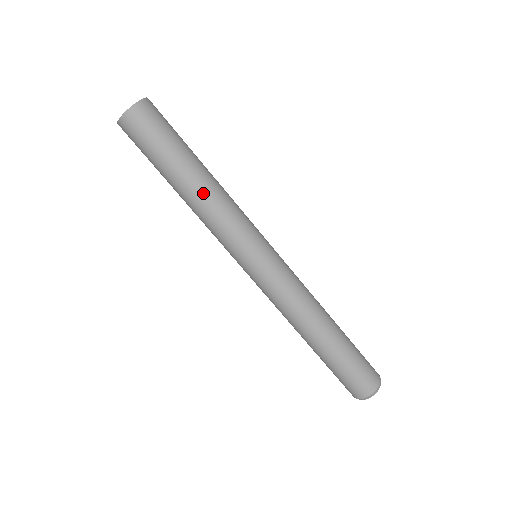
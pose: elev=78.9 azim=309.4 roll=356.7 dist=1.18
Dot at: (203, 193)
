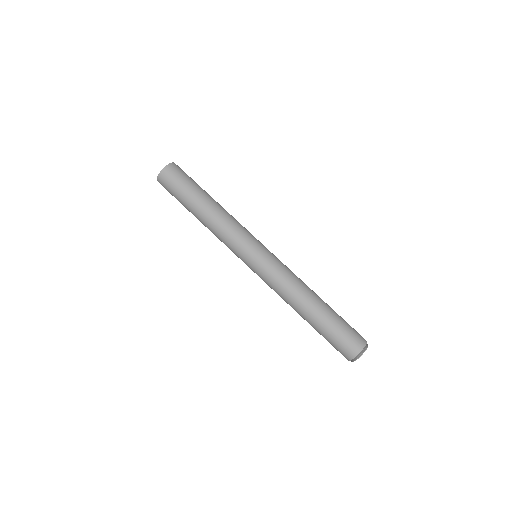
Dot at: (218, 209)
